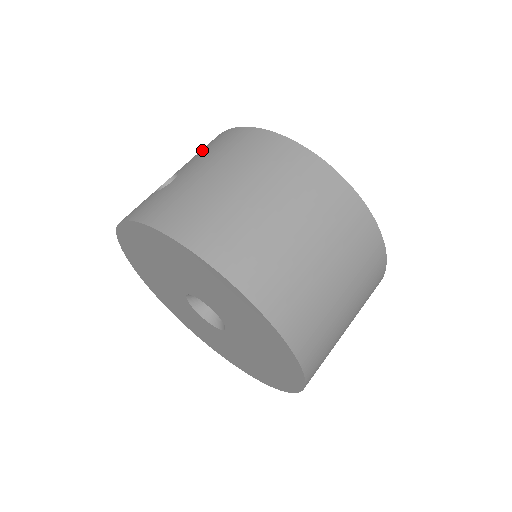
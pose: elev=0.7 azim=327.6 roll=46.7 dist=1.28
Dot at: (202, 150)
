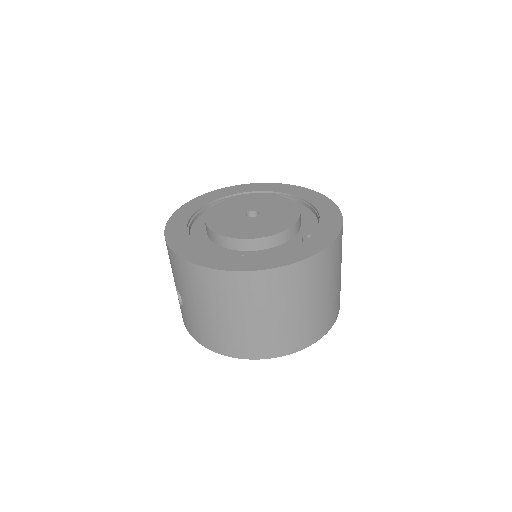
Dot at: (172, 266)
